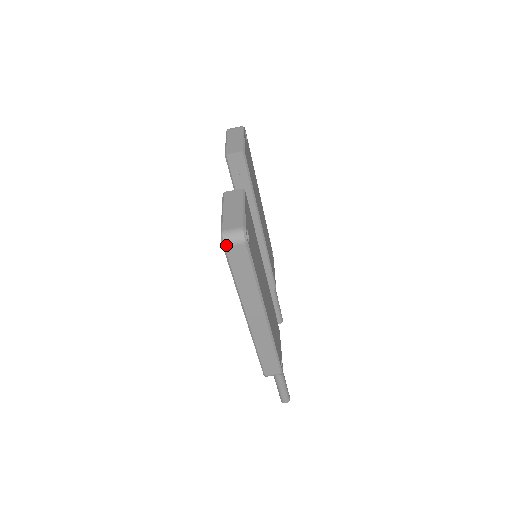
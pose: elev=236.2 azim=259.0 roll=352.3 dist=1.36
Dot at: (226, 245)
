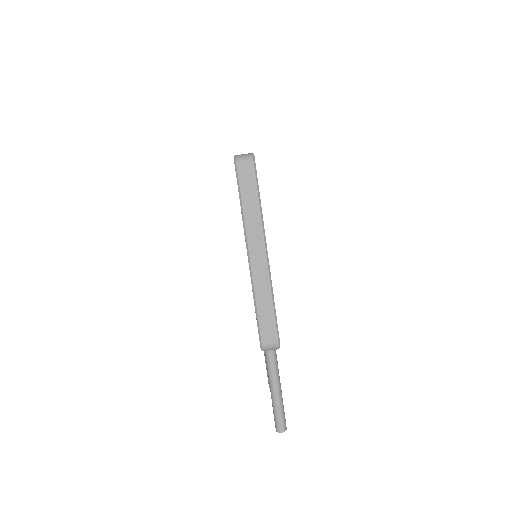
Dot at: (238, 162)
